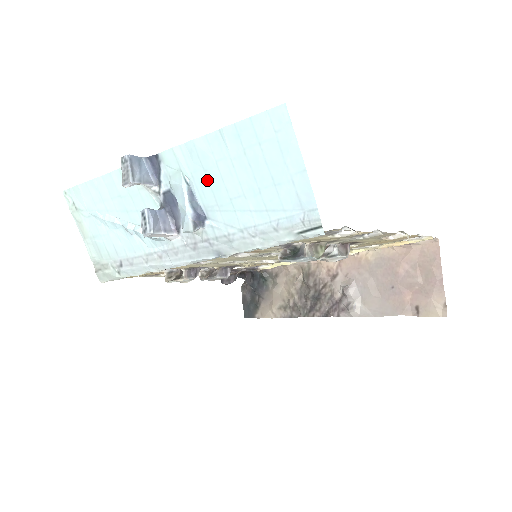
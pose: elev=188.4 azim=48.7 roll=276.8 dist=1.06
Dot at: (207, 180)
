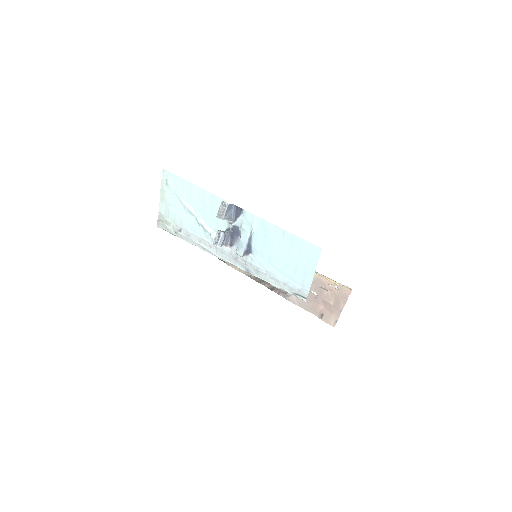
Dot at: (263, 241)
